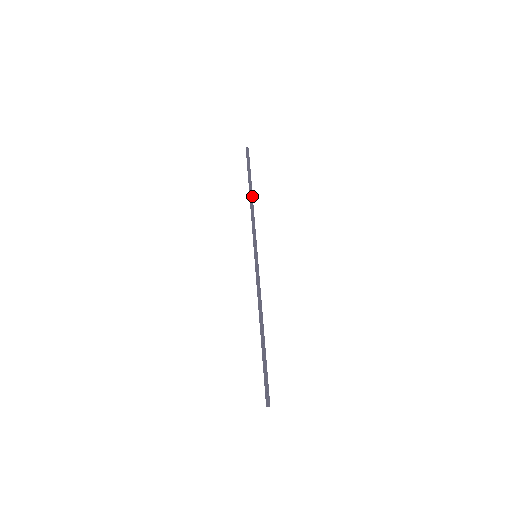
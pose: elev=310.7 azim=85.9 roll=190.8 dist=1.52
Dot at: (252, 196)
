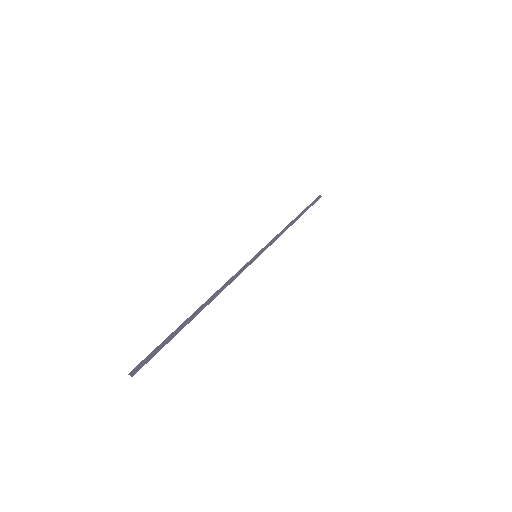
Dot at: (295, 221)
